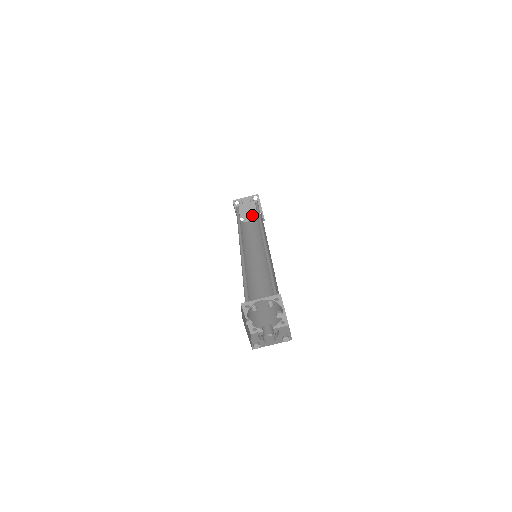
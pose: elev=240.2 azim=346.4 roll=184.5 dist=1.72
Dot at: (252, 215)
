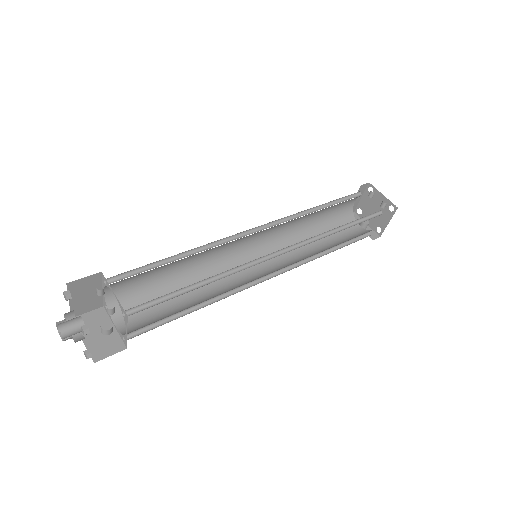
Dot at: (372, 220)
